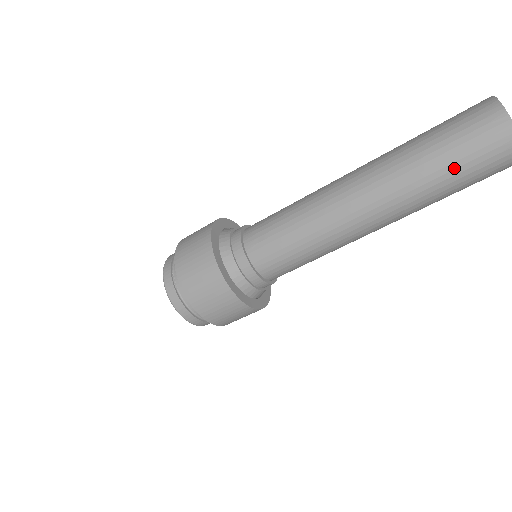
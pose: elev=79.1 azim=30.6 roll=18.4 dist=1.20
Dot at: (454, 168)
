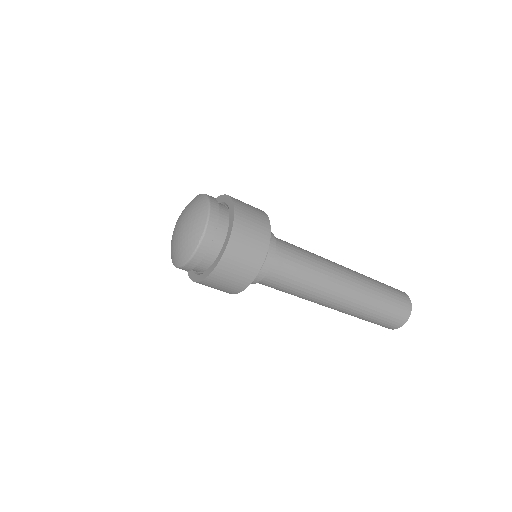
Dot at: (388, 292)
